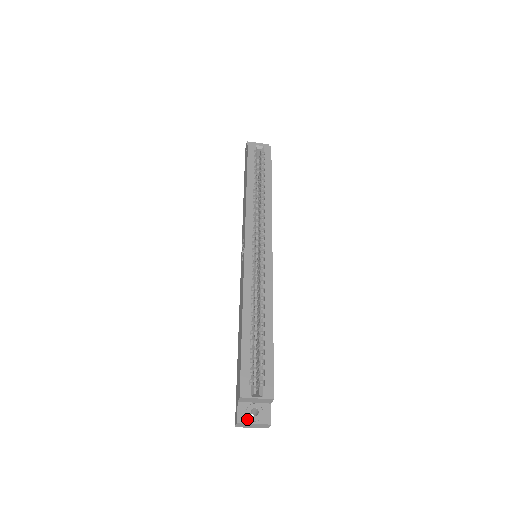
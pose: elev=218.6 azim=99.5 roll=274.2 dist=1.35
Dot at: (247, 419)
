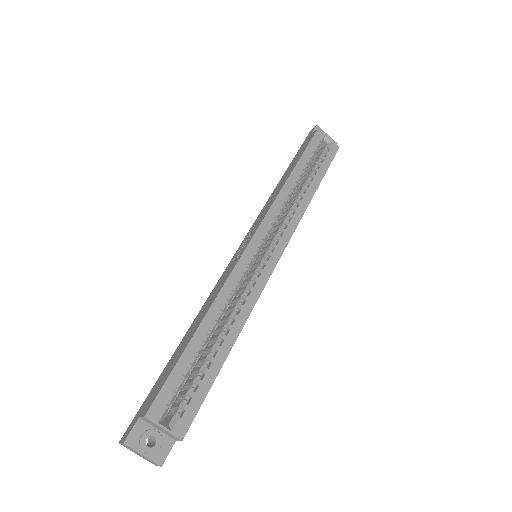
Dot at: (138, 445)
